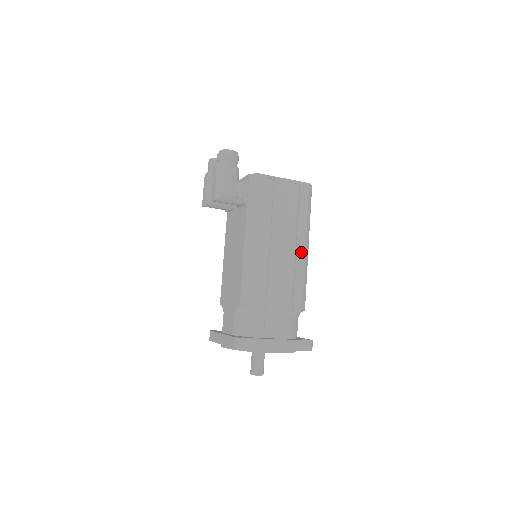
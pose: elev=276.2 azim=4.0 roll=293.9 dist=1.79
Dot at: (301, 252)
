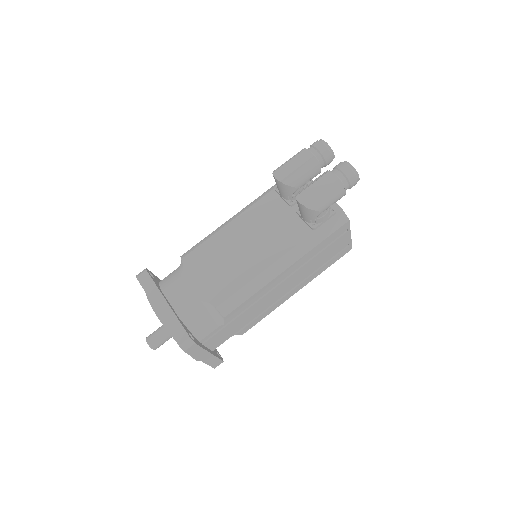
Dot at: (291, 294)
